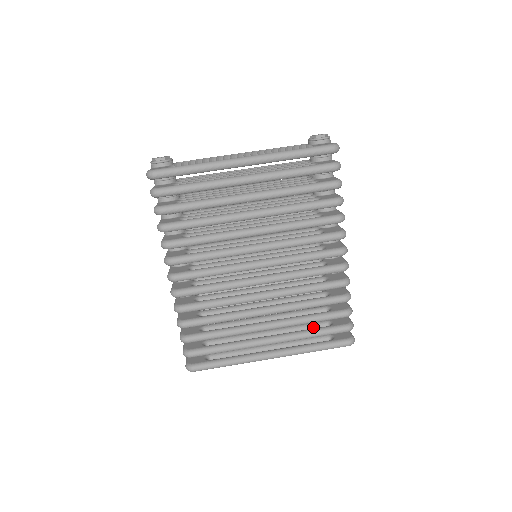
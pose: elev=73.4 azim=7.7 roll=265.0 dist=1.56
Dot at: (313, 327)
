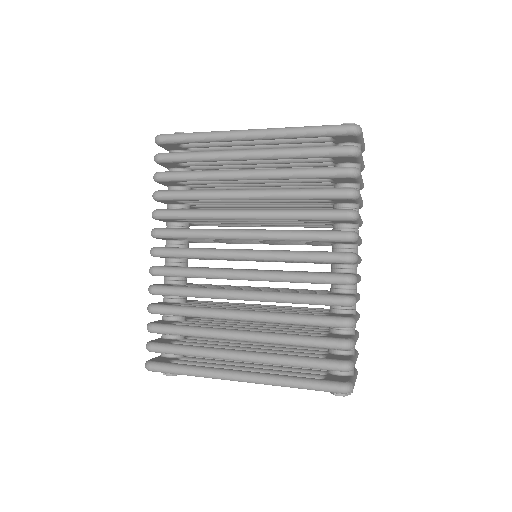
Dot at: occluded
